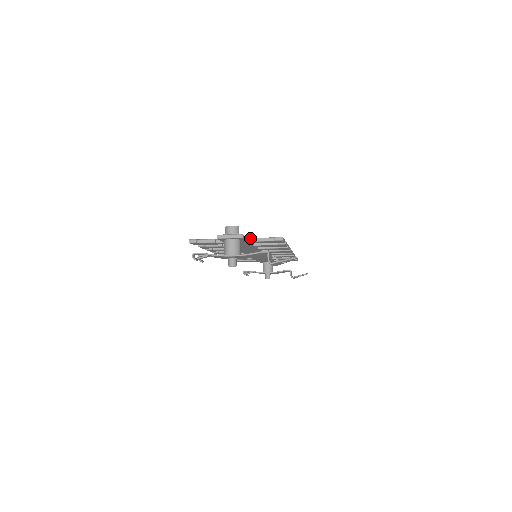
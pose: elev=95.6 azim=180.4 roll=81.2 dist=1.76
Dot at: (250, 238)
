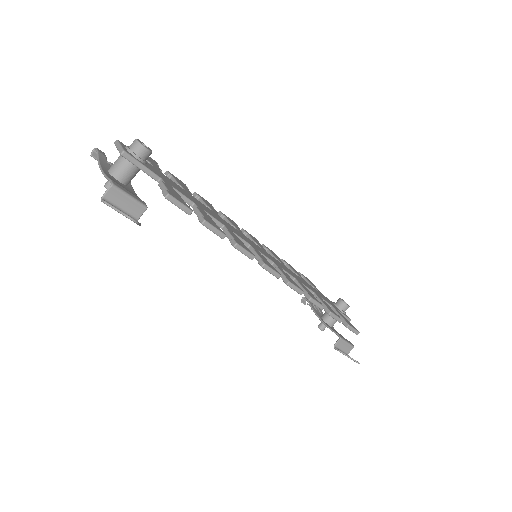
Dot at: (163, 179)
